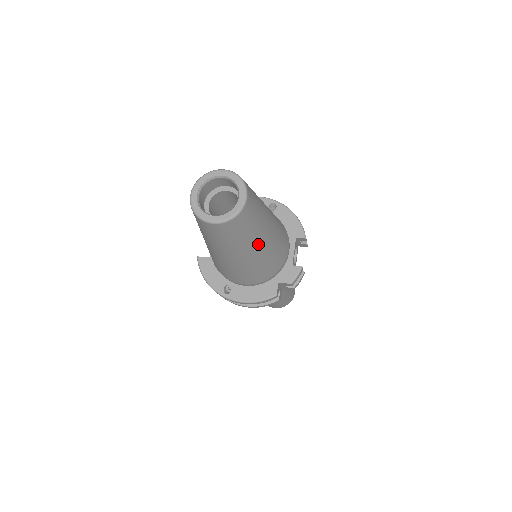
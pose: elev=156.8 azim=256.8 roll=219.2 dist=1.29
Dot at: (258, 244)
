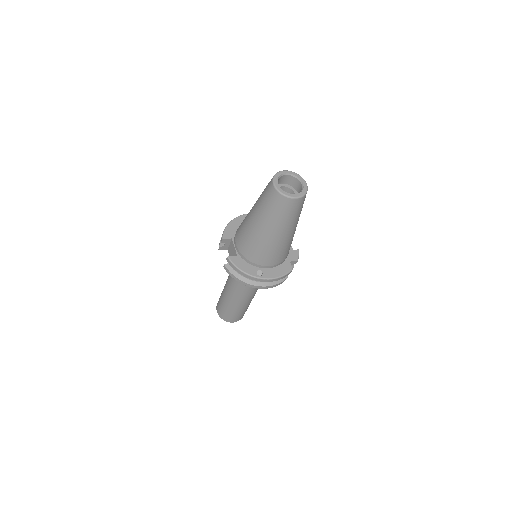
Dot at: occluded
